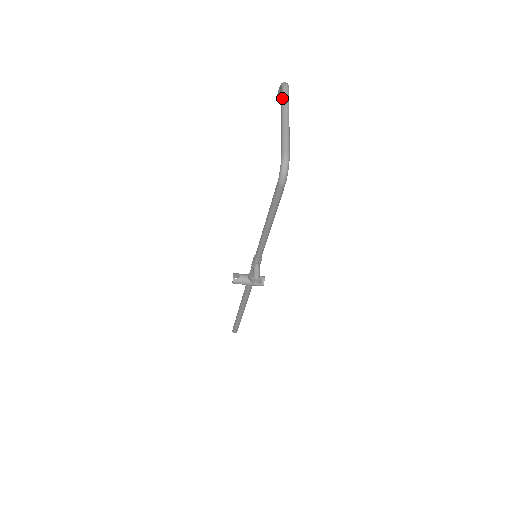
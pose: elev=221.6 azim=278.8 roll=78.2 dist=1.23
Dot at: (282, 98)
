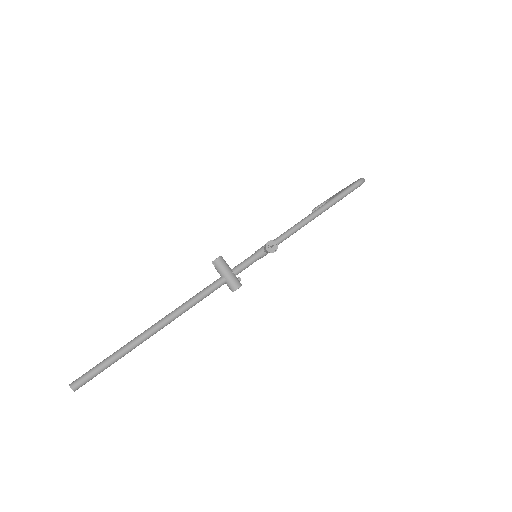
Dot at: occluded
